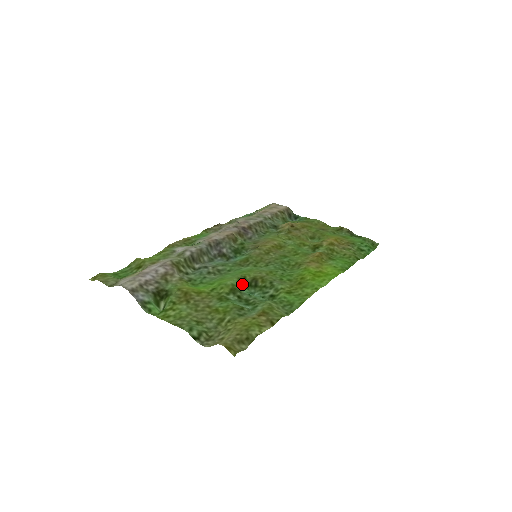
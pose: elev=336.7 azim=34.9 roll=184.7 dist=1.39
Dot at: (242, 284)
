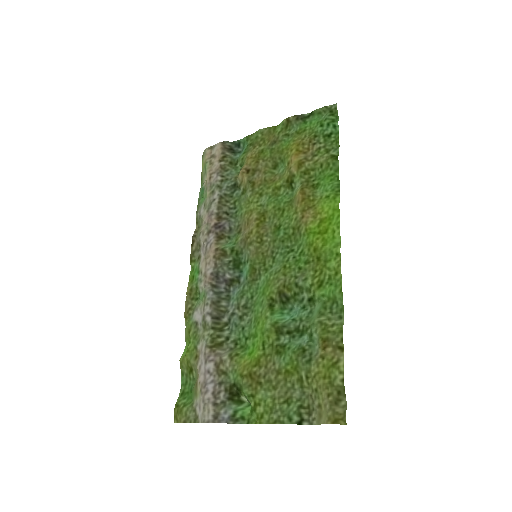
Dot at: (276, 310)
